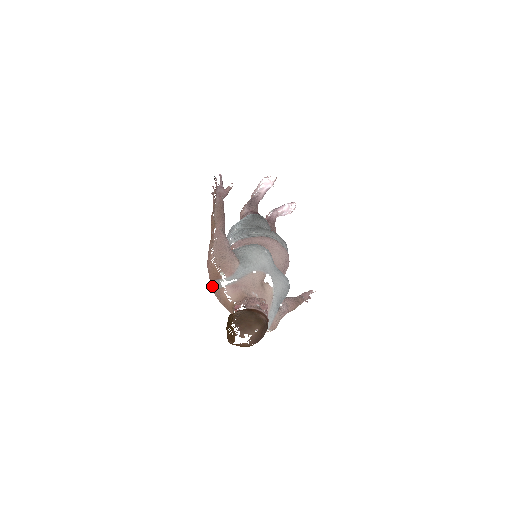
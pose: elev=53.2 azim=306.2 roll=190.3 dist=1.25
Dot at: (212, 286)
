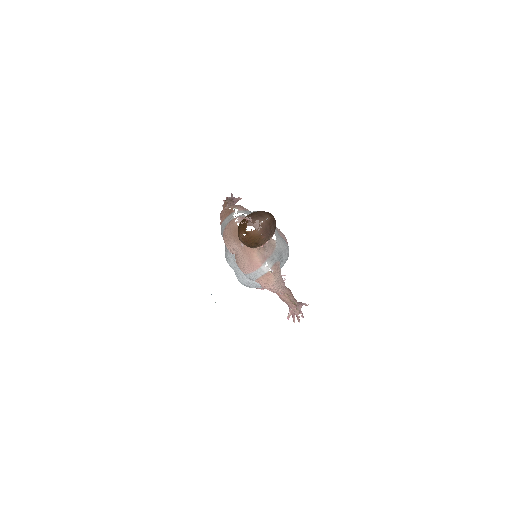
Dot at: (223, 227)
